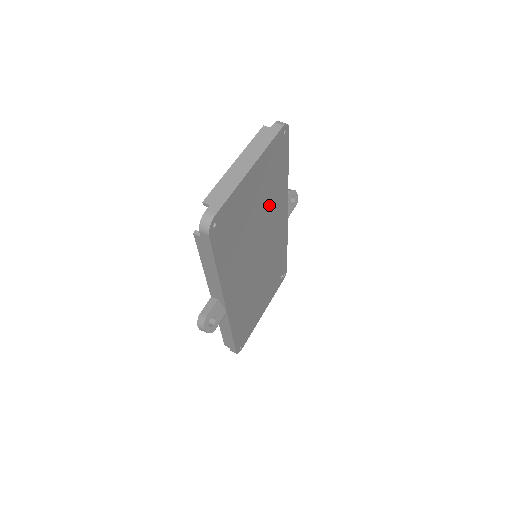
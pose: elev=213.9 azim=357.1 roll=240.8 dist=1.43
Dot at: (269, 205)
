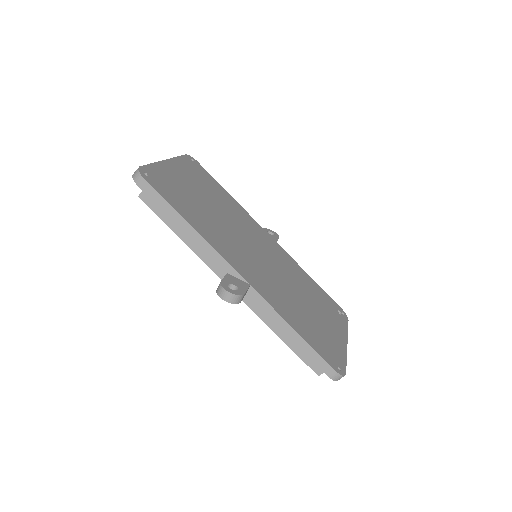
Dot at: (226, 209)
